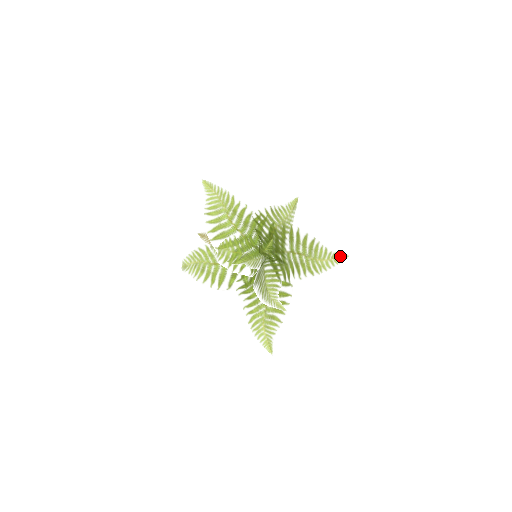
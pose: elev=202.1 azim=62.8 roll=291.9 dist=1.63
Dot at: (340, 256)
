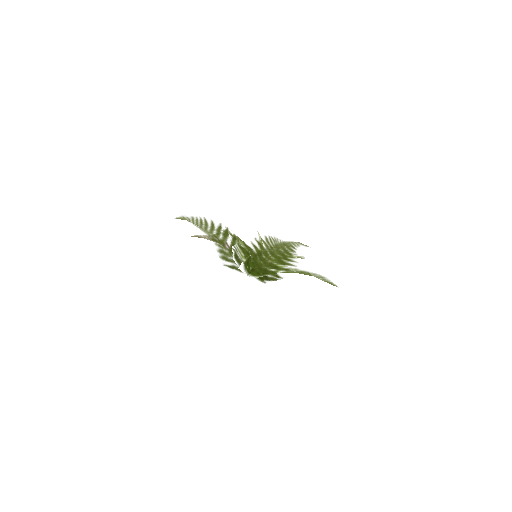
Dot at: (332, 284)
